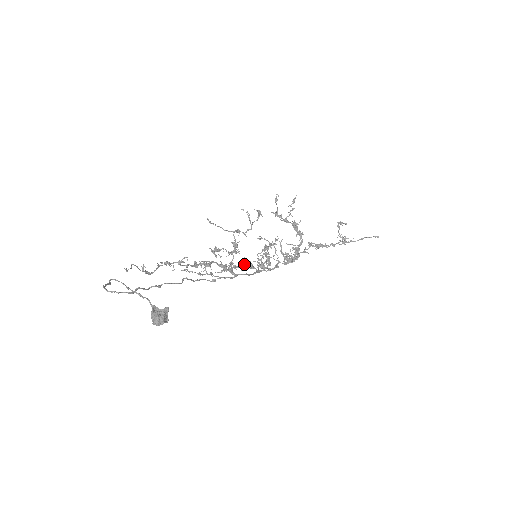
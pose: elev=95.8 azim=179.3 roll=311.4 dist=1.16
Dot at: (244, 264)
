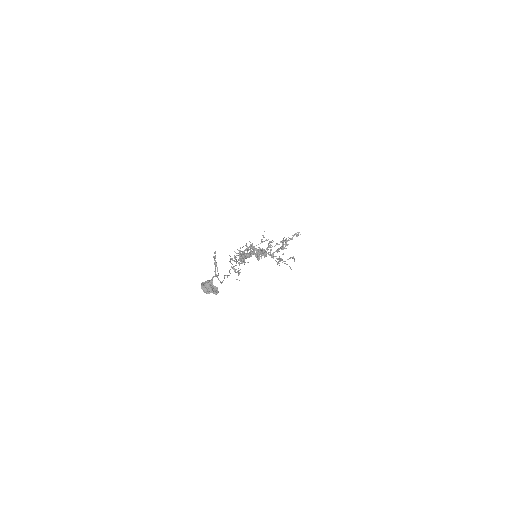
Dot at: (247, 254)
